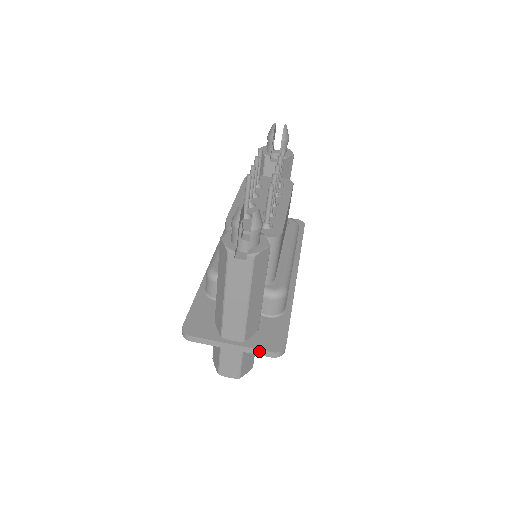
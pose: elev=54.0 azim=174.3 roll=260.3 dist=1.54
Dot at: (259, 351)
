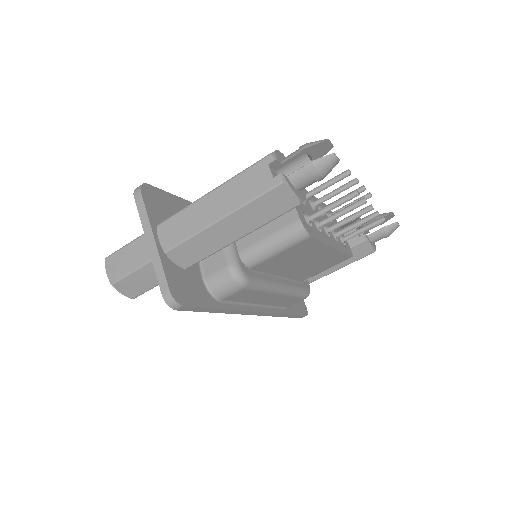
Dot at: (162, 274)
